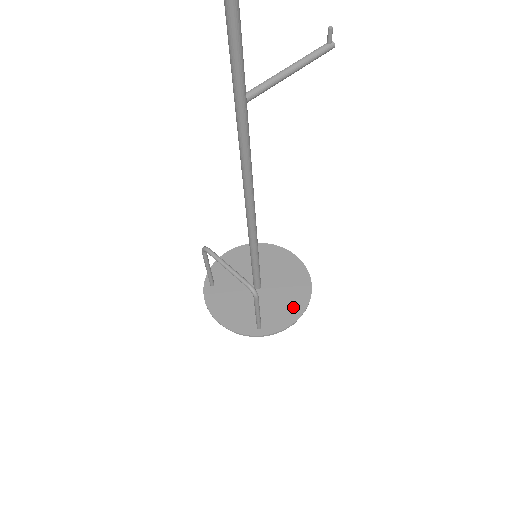
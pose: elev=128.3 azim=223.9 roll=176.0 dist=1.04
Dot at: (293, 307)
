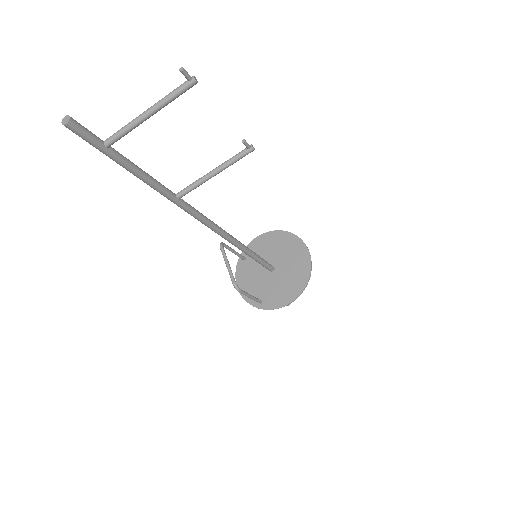
Dot at: (288, 294)
